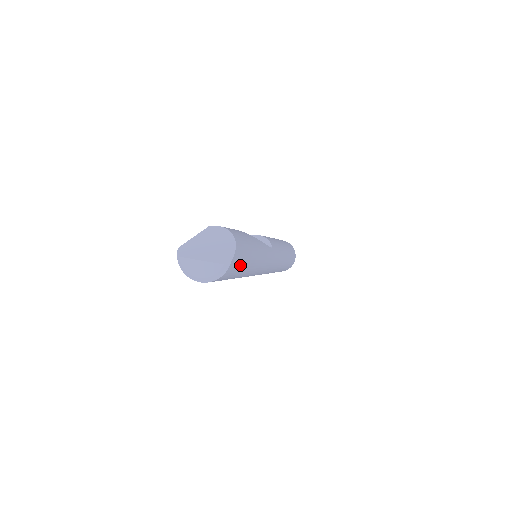
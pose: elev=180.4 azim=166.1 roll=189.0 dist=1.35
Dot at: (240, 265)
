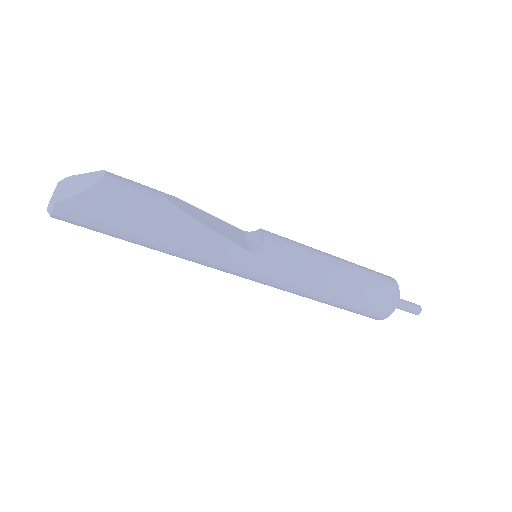
Dot at: (96, 222)
